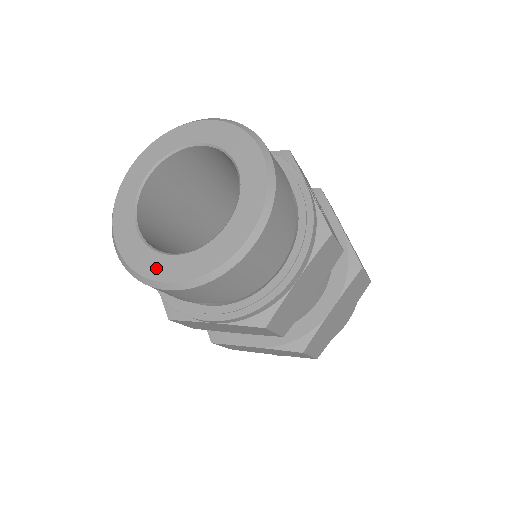
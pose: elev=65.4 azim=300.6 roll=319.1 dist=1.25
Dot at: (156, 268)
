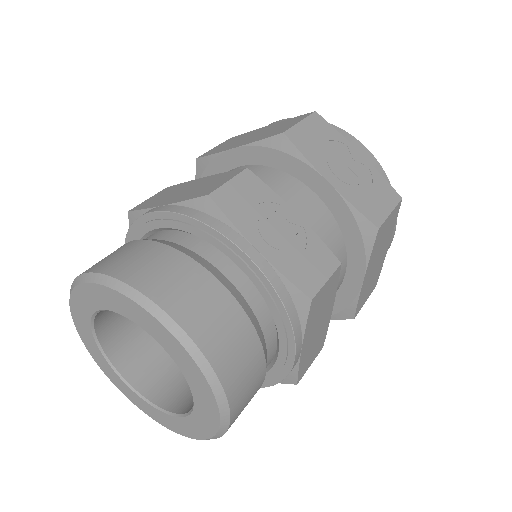
Dot at: (167, 423)
